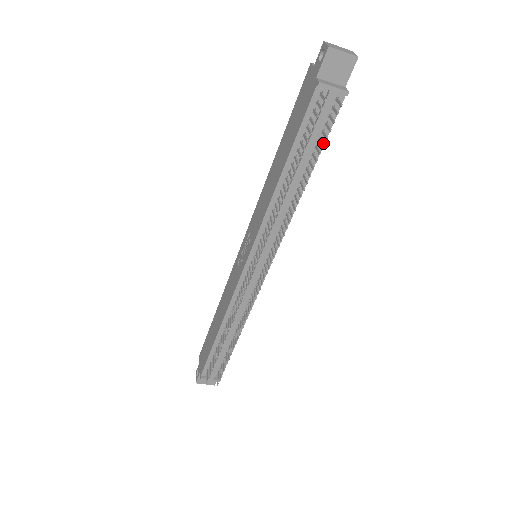
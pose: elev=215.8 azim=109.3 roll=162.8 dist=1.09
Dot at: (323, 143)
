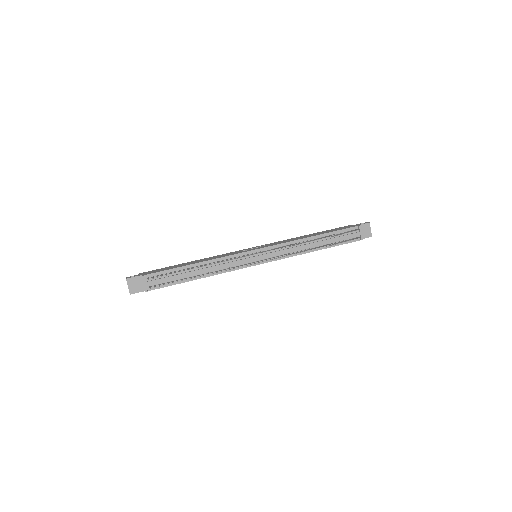
Dot at: (342, 242)
